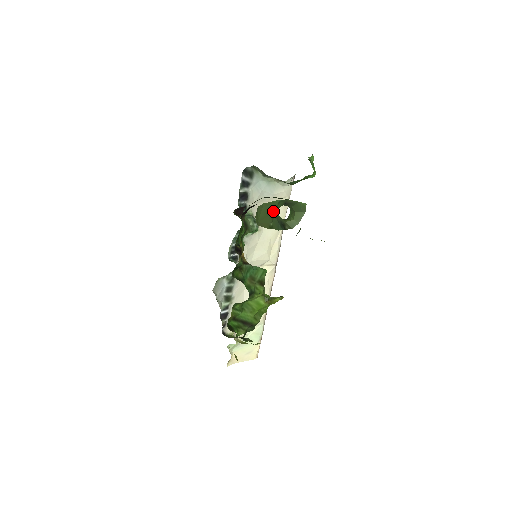
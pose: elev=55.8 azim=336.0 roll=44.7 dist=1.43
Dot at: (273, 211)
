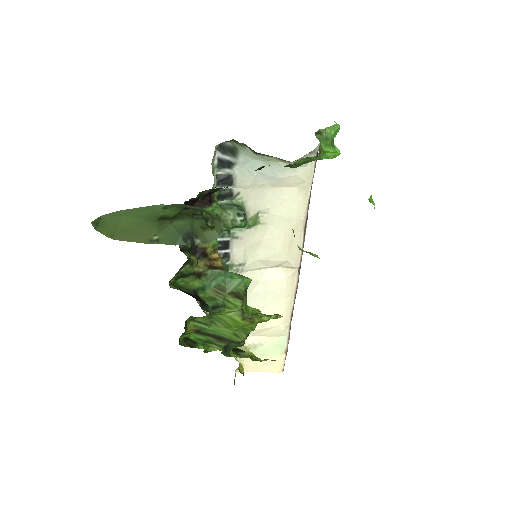
Dot at: (158, 219)
